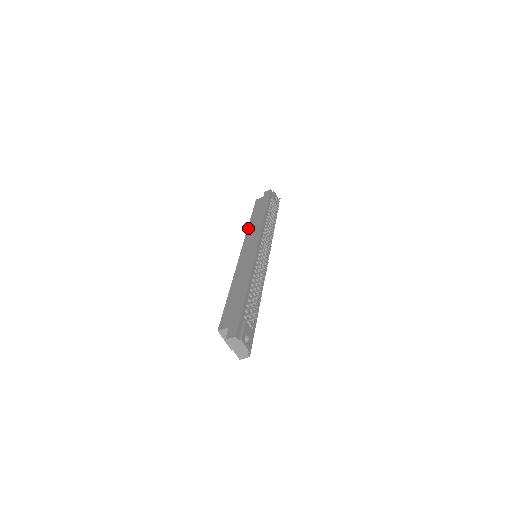
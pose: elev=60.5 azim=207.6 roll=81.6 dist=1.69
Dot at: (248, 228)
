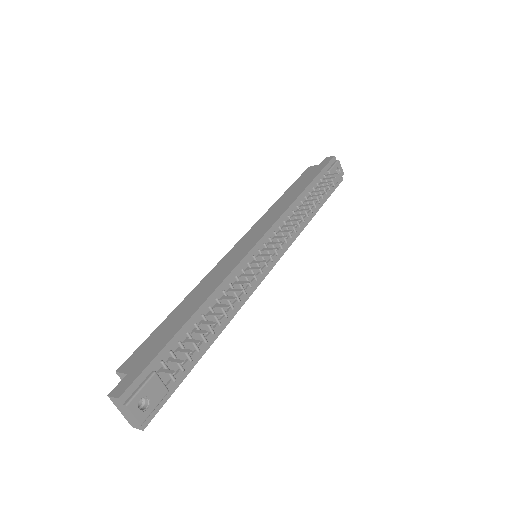
Dot at: (269, 209)
